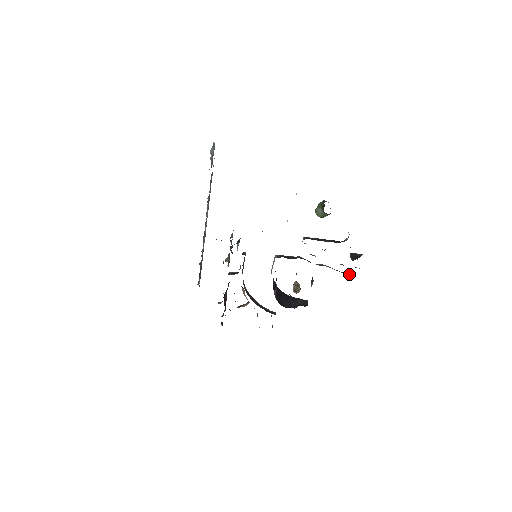
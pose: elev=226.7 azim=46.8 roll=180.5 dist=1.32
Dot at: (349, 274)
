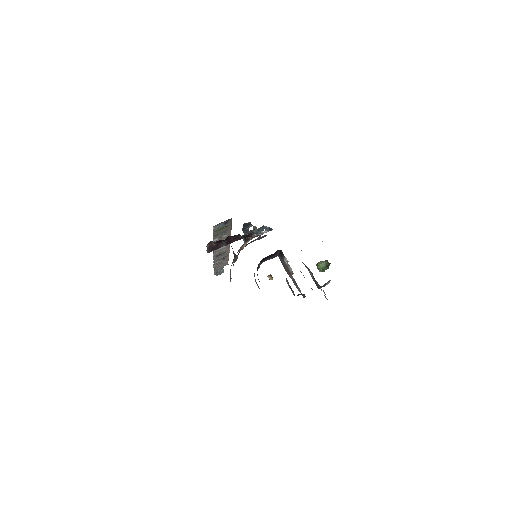
Dot at: occluded
